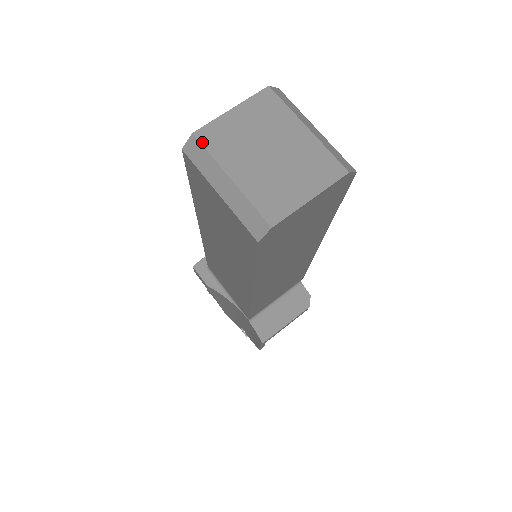
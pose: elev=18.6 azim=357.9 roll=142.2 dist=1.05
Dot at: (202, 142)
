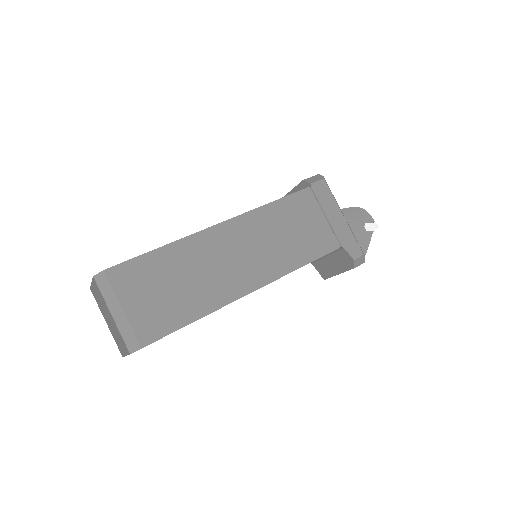
Dot at: (94, 296)
